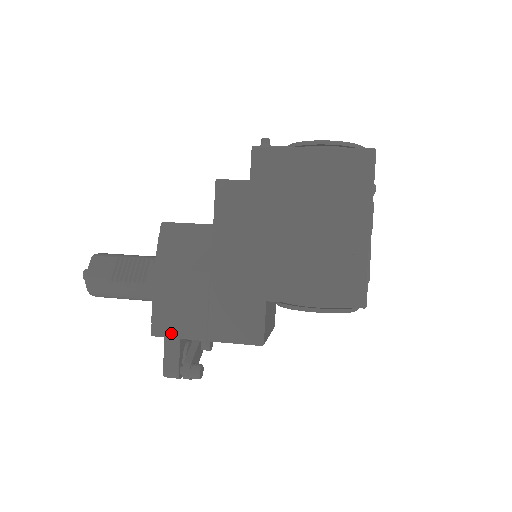
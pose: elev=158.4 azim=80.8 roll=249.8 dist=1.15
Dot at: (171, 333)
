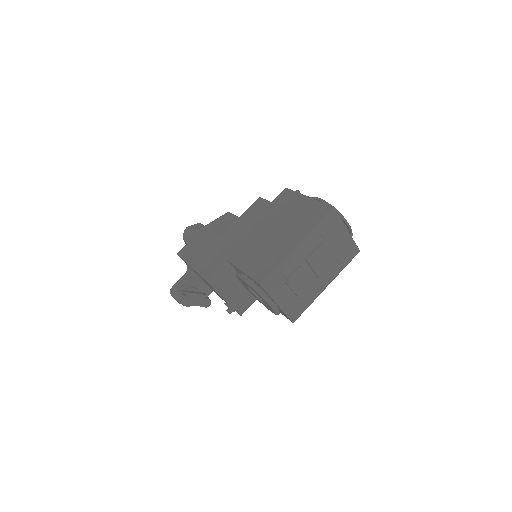
Dot at: (183, 256)
